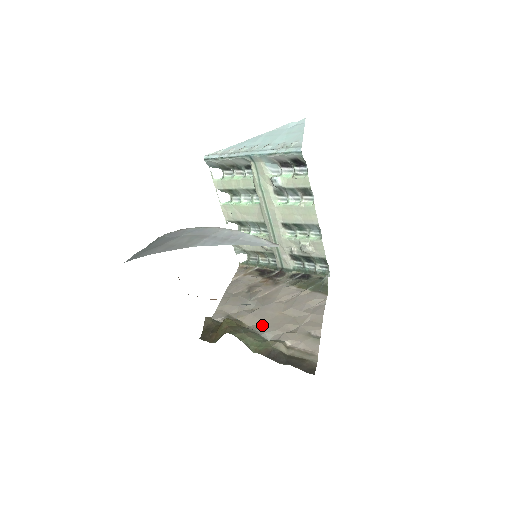
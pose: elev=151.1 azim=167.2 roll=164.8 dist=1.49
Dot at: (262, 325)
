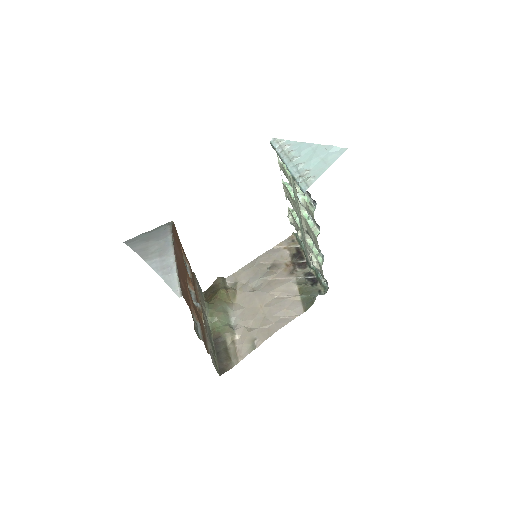
Dot at: (241, 309)
